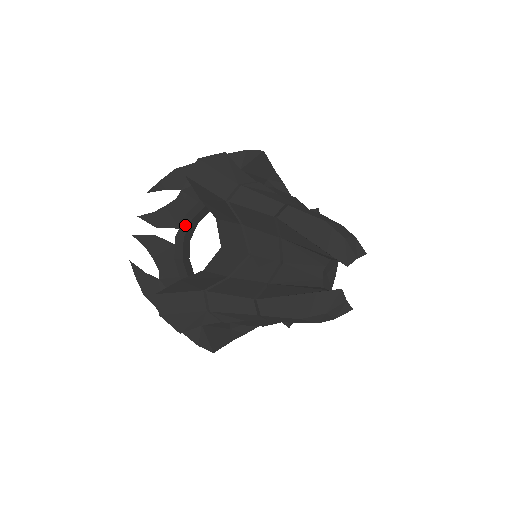
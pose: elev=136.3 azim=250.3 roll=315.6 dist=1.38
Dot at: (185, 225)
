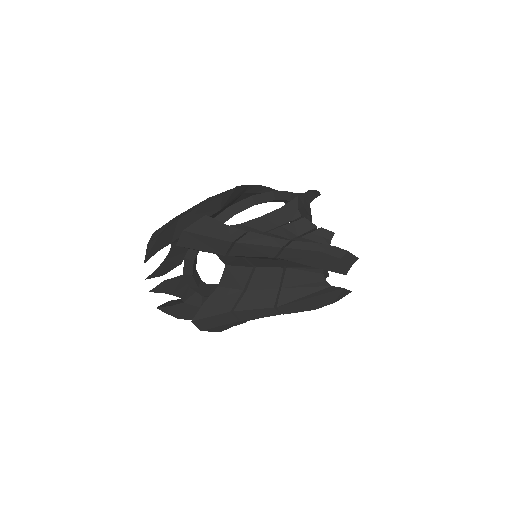
Dot at: (188, 266)
